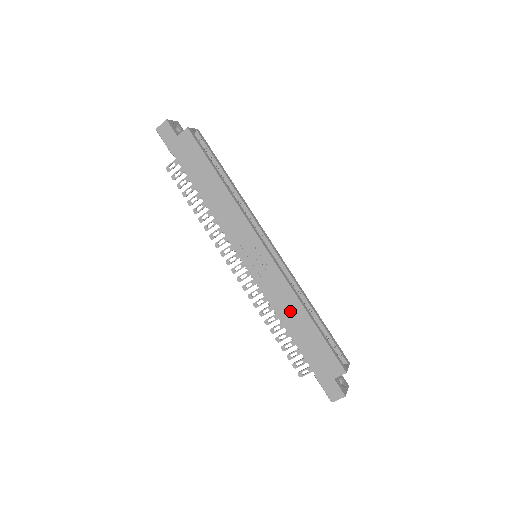
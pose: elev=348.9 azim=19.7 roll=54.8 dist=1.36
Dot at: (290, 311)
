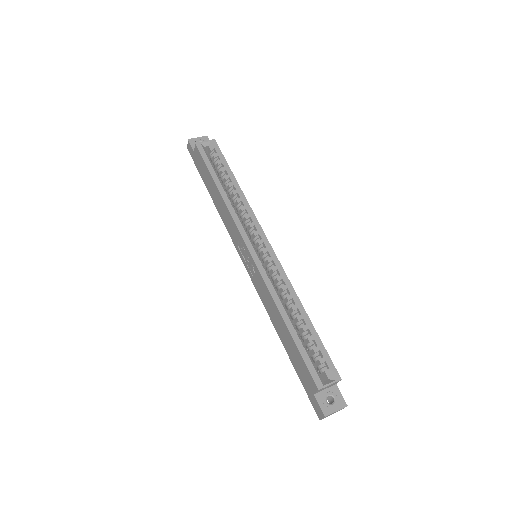
Dot at: (274, 314)
